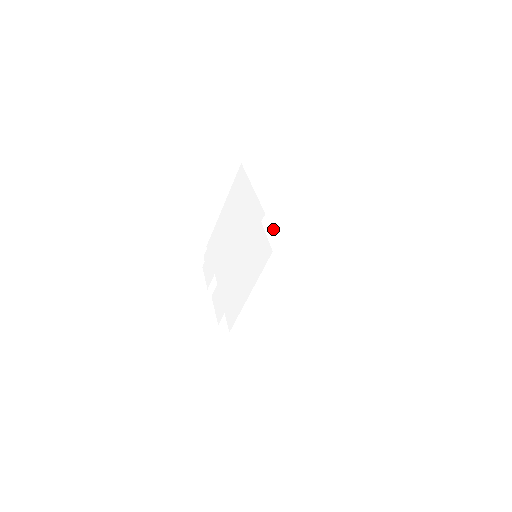
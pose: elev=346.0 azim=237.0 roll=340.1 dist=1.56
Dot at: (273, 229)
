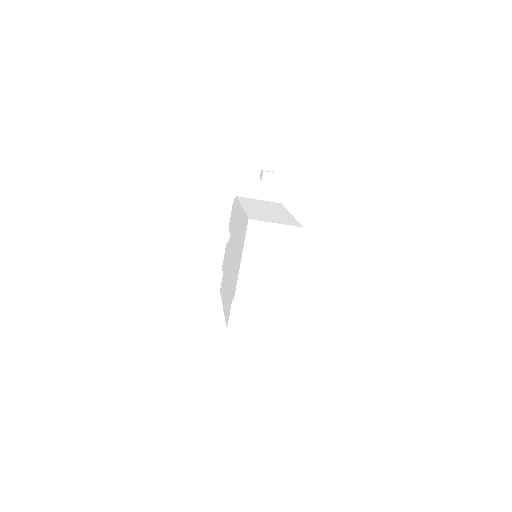
Dot at: (240, 305)
